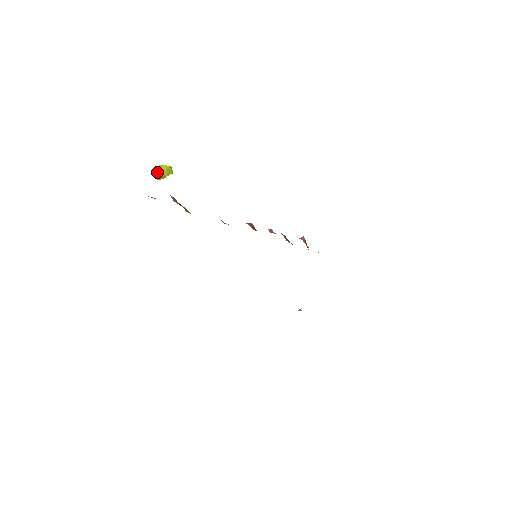
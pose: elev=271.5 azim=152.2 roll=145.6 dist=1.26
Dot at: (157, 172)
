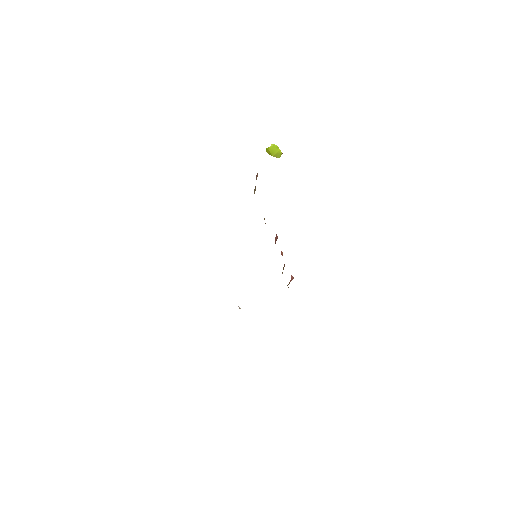
Dot at: (271, 148)
